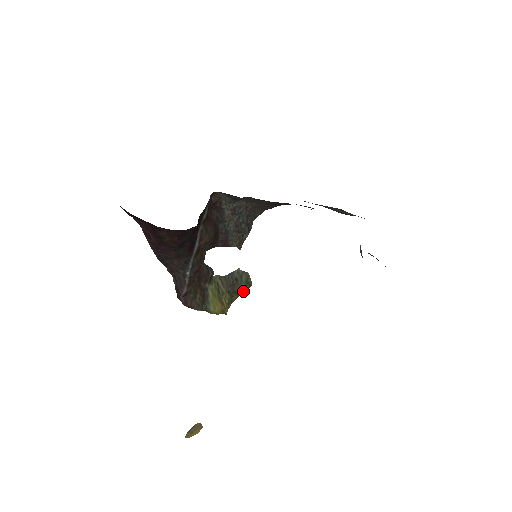
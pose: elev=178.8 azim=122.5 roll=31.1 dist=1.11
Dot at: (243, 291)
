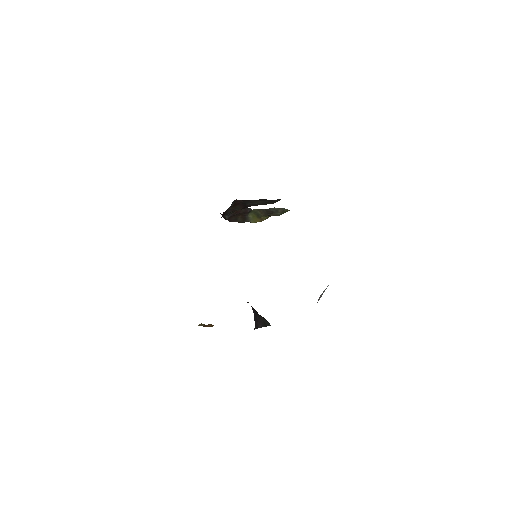
Dot at: occluded
